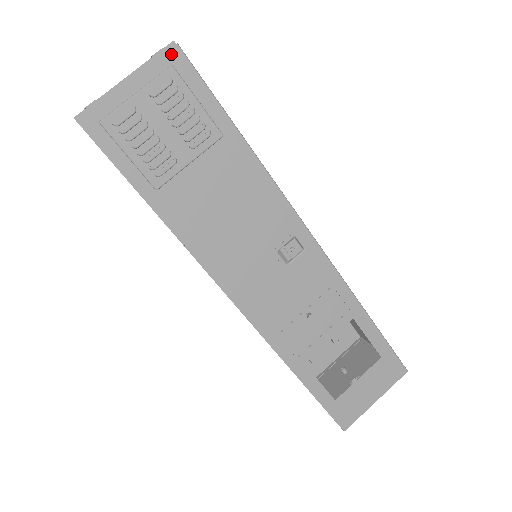
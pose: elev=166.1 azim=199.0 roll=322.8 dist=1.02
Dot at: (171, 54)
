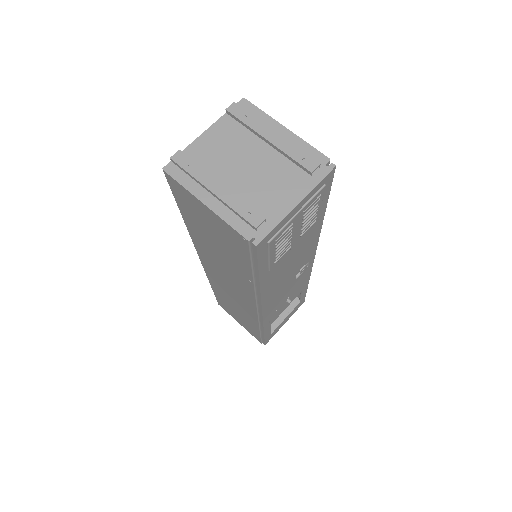
Dot at: (329, 176)
